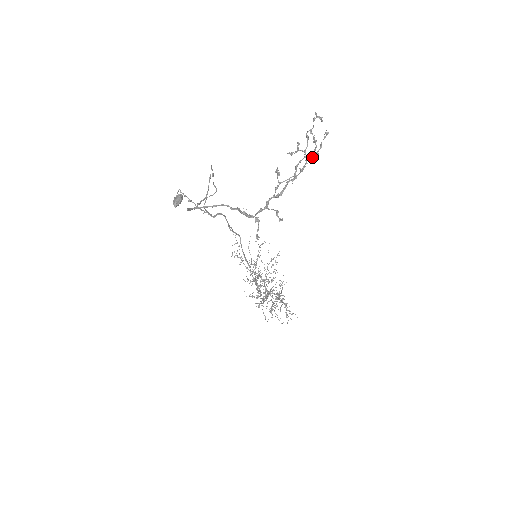
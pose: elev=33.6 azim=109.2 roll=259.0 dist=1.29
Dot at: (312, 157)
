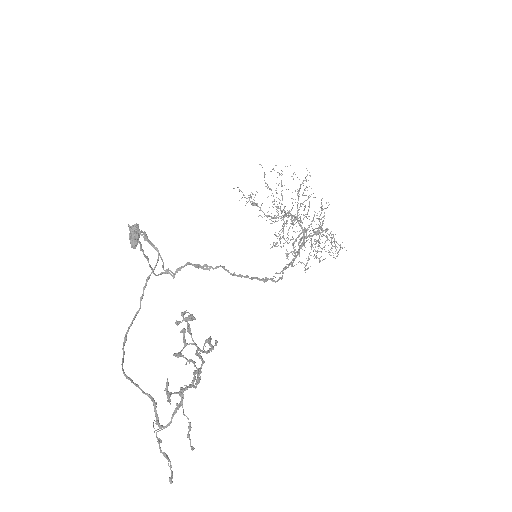
Dot at: occluded
